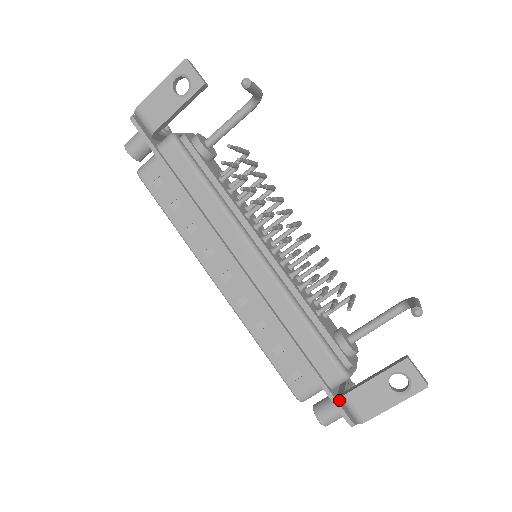
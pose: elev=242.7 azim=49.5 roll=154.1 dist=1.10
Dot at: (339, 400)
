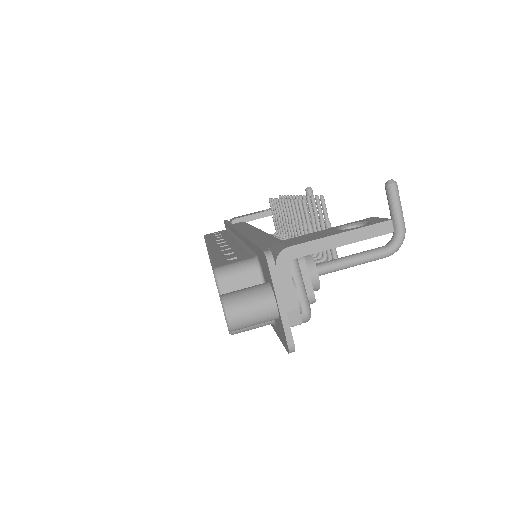
Dot at: occluded
